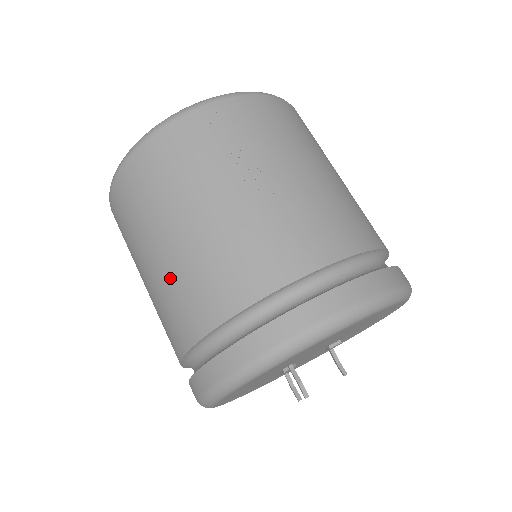
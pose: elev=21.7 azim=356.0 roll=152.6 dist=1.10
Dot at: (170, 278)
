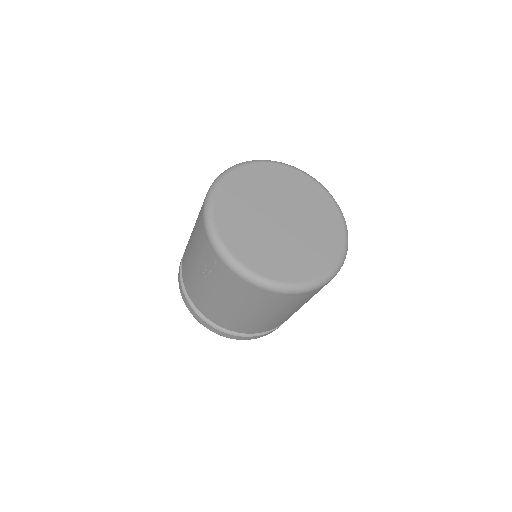
Dot at: occluded
